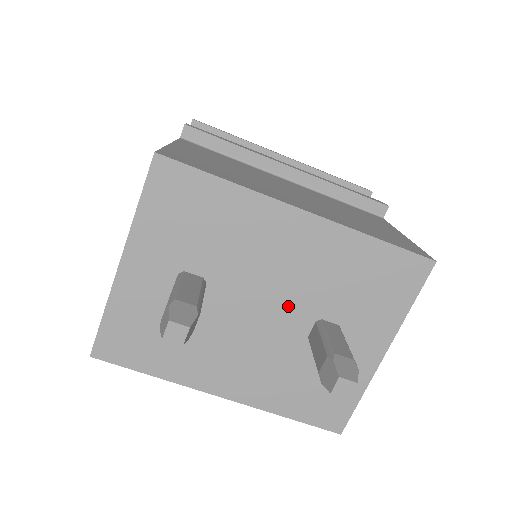
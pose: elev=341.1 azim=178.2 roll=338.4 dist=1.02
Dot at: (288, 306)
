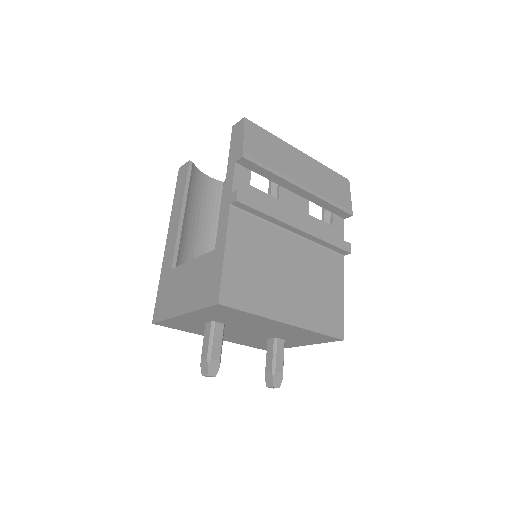
Dot at: (263, 334)
